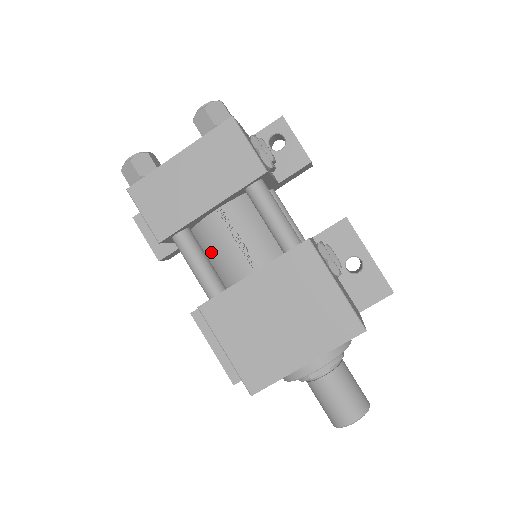
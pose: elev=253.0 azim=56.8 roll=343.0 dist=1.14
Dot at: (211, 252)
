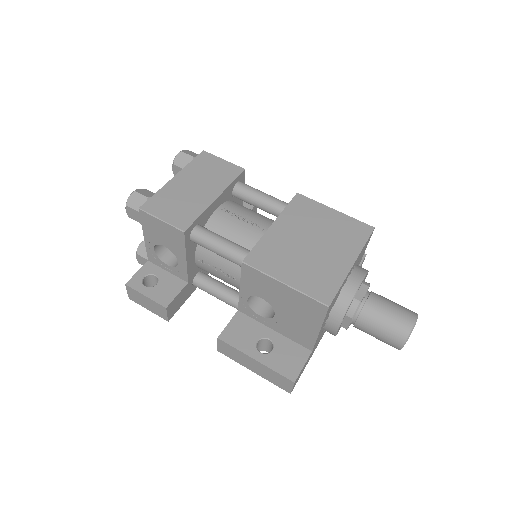
Dot at: occluded
